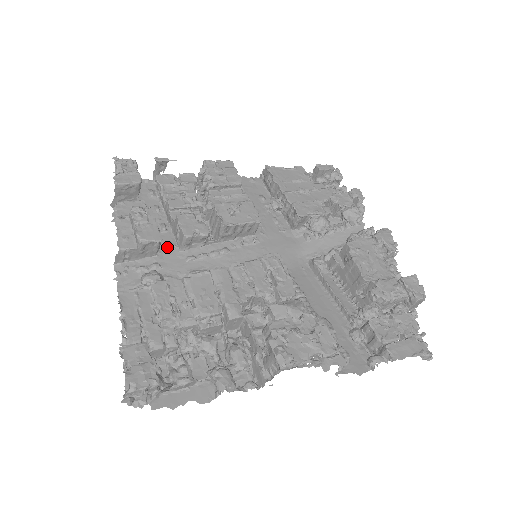
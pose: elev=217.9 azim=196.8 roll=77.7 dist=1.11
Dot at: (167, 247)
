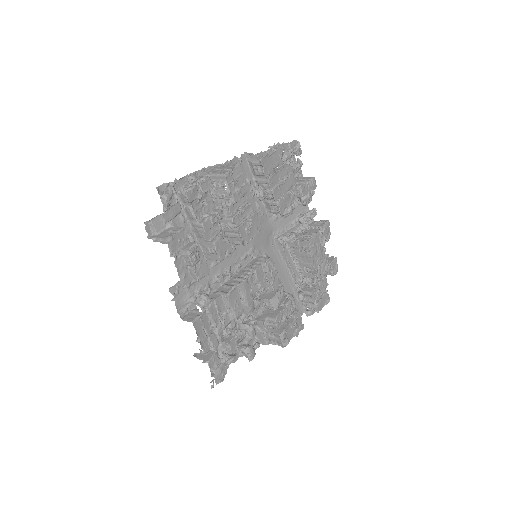
Dot at: occluded
